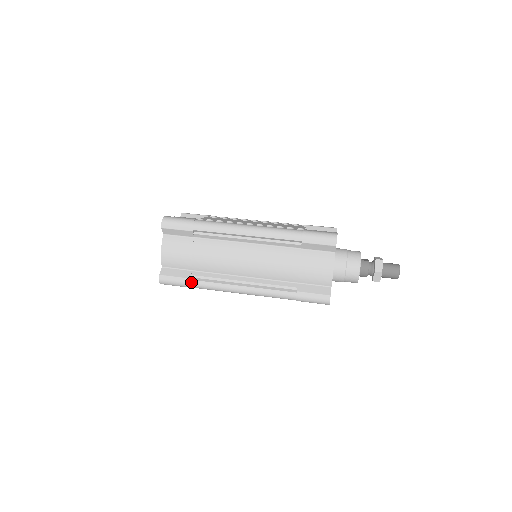
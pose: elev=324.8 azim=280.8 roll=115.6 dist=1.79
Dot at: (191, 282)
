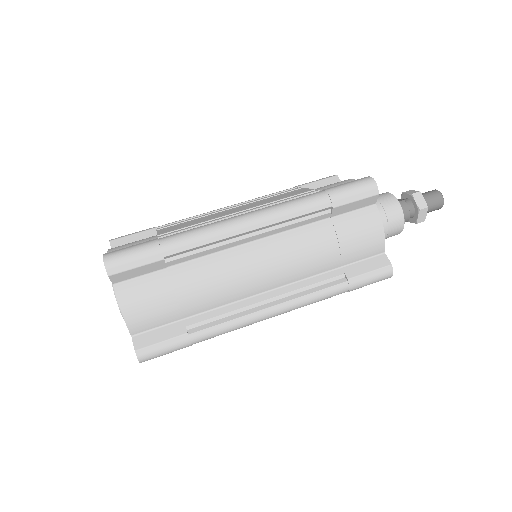
Dot at: (191, 337)
